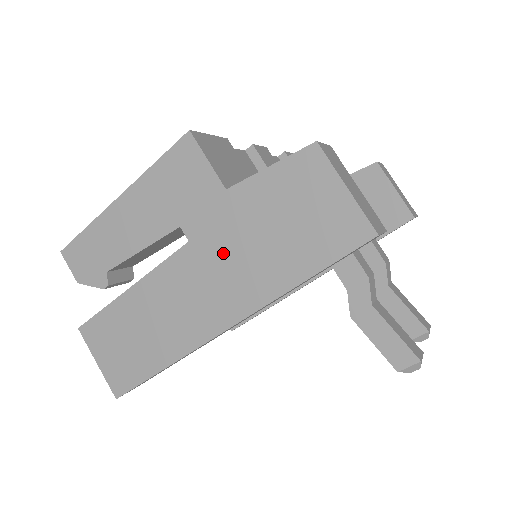
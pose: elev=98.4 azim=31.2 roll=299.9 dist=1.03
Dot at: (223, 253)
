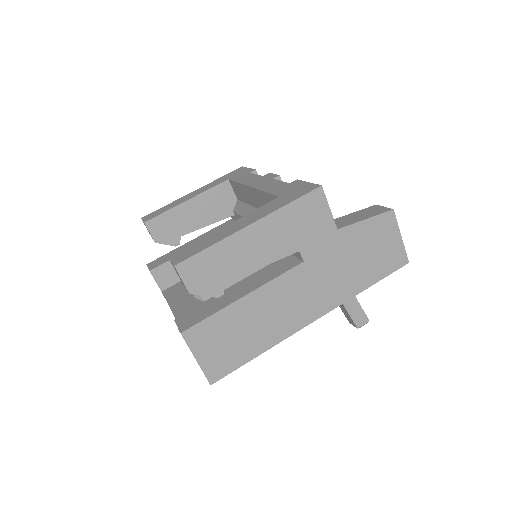
Dot at: (326, 270)
